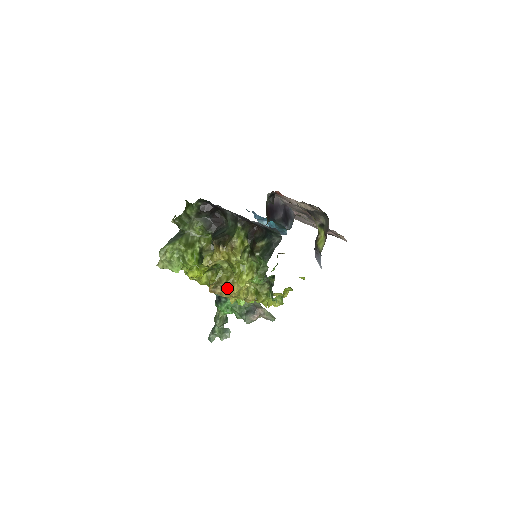
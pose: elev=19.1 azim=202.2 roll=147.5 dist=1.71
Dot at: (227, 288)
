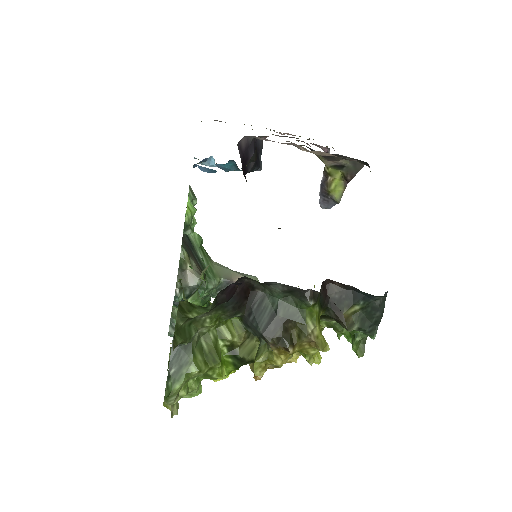
Dot at: occluded
